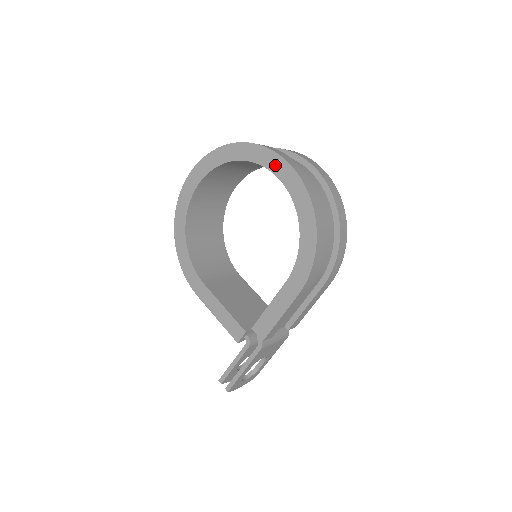
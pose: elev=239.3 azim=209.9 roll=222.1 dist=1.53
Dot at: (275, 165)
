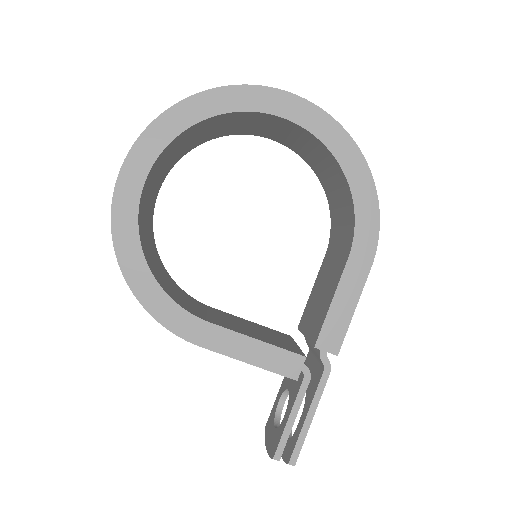
Dot at: (285, 107)
